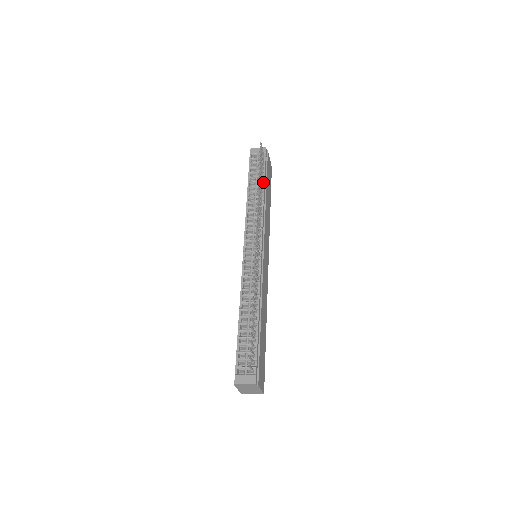
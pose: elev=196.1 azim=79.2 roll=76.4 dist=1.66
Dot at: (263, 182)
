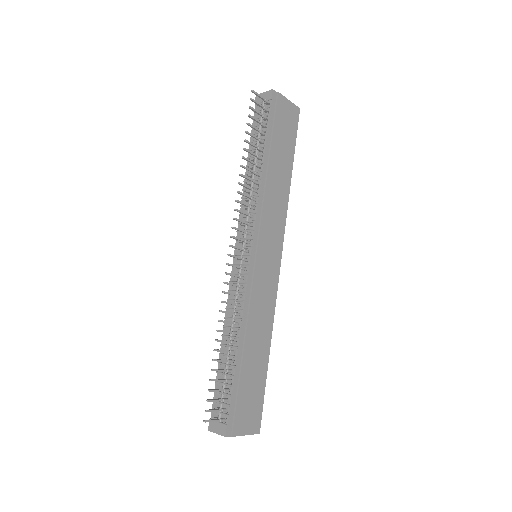
Dot at: (263, 148)
